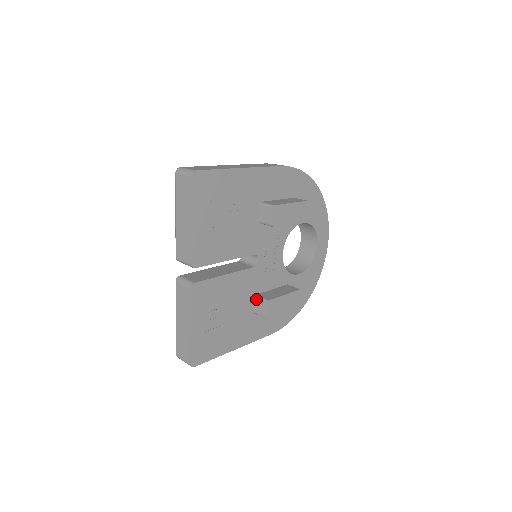
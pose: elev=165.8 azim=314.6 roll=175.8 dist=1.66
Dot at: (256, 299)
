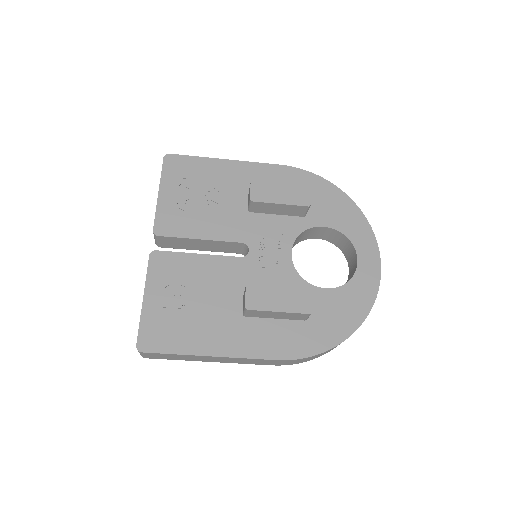
Dot at: occluded
